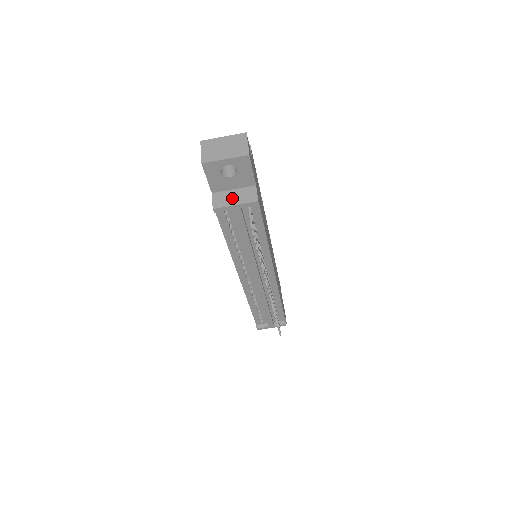
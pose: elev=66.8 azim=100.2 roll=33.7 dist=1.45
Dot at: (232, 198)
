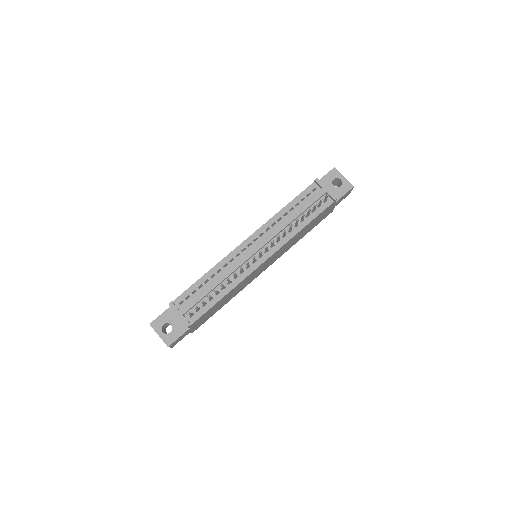
Dot at: occluded
